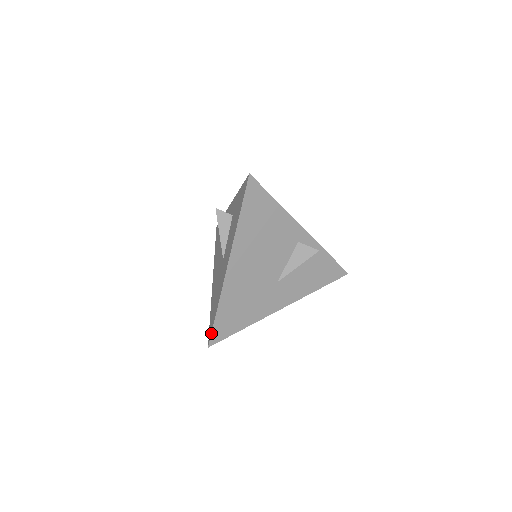
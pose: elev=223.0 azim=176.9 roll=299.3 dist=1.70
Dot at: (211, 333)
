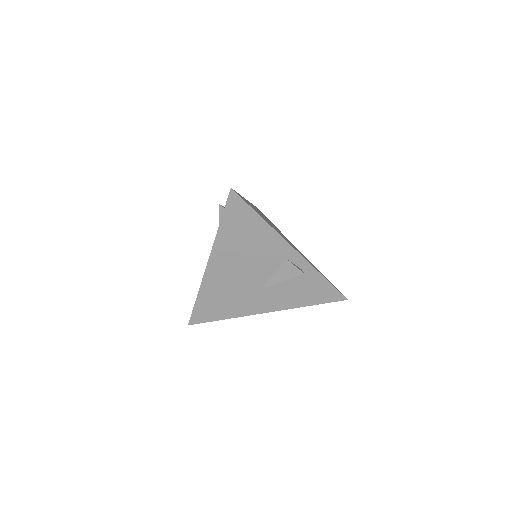
Dot at: (191, 315)
